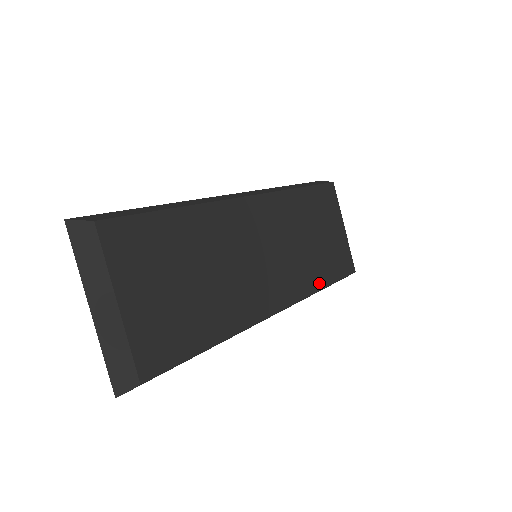
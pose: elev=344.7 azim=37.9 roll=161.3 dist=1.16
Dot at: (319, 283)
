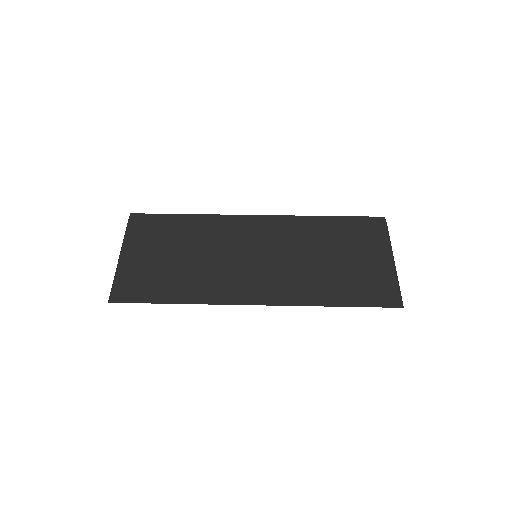
Dot at: (324, 286)
